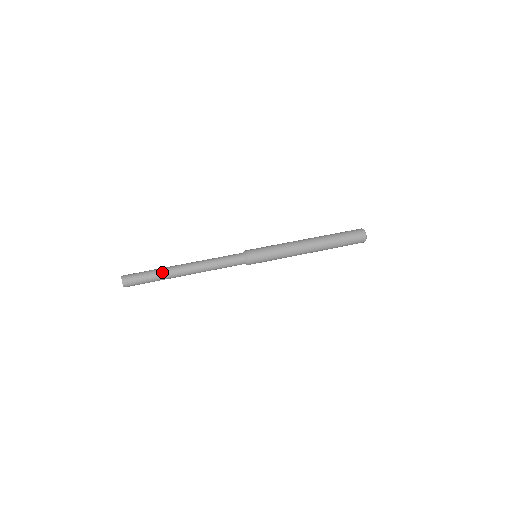
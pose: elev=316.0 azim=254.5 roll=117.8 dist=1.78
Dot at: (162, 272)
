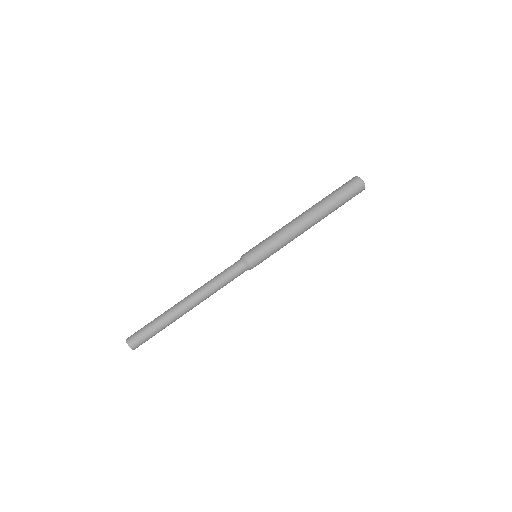
Dot at: (170, 323)
